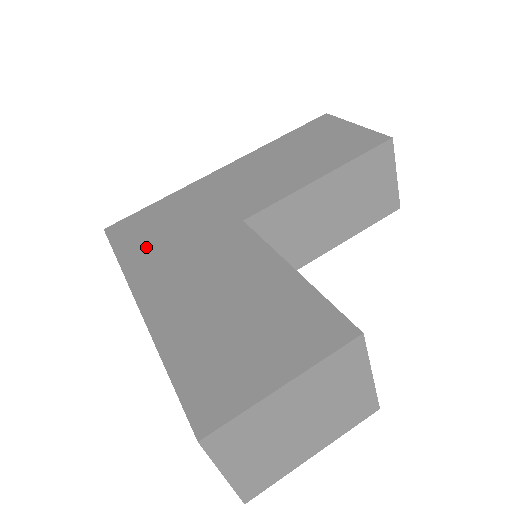
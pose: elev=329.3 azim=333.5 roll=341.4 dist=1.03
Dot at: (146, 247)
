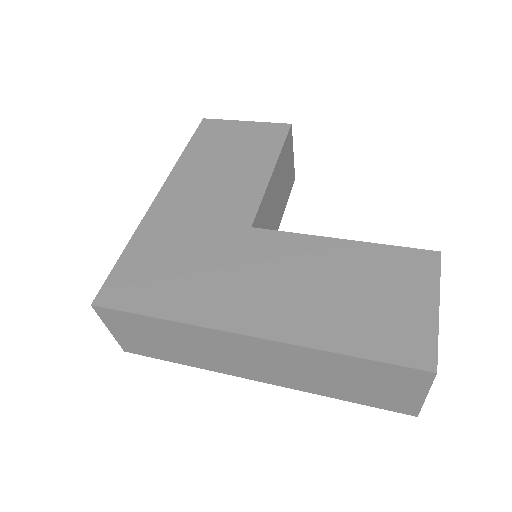
Dot at: (180, 292)
